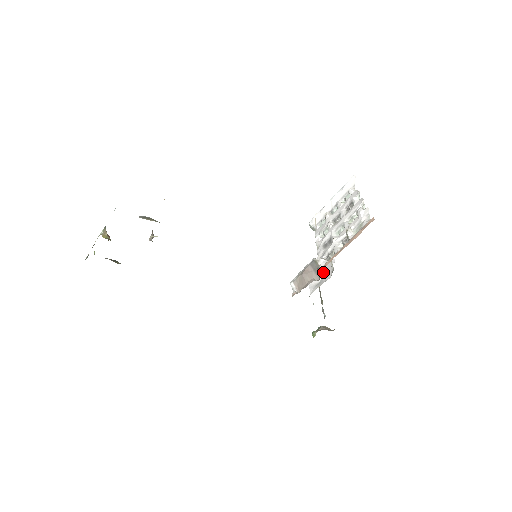
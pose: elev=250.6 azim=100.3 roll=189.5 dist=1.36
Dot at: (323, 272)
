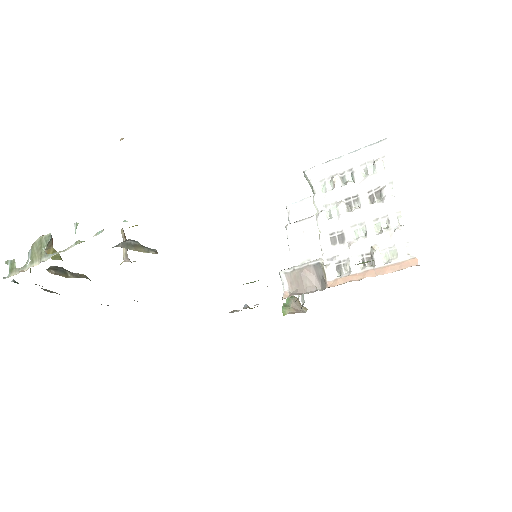
Dot at: (312, 248)
